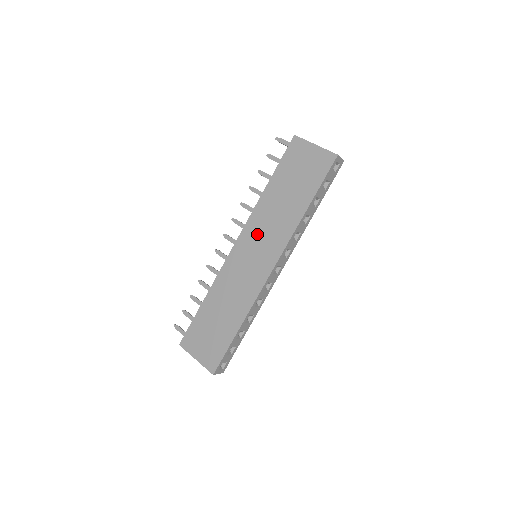
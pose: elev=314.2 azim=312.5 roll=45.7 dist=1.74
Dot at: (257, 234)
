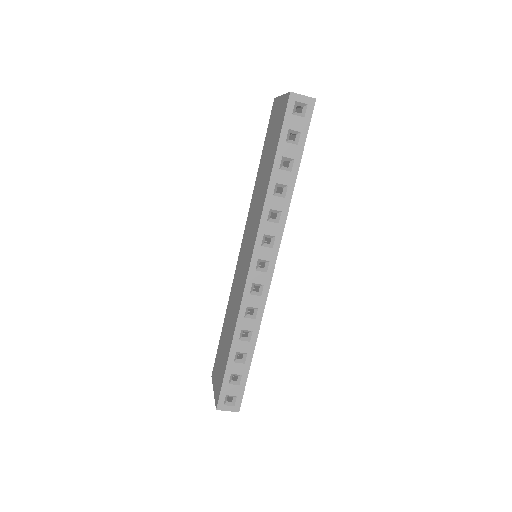
Dot at: (249, 228)
